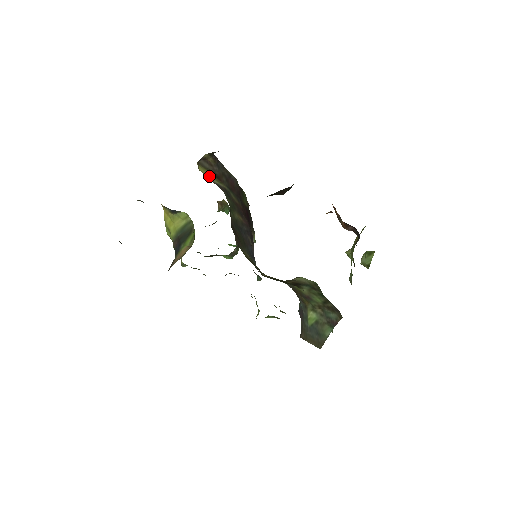
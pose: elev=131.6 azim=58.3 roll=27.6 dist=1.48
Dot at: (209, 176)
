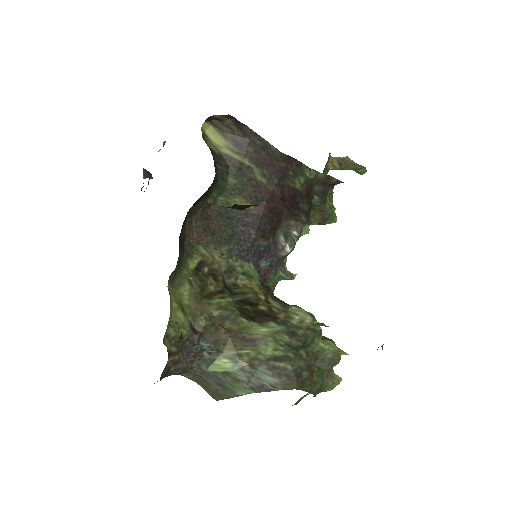
Dot at: (219, 142)
